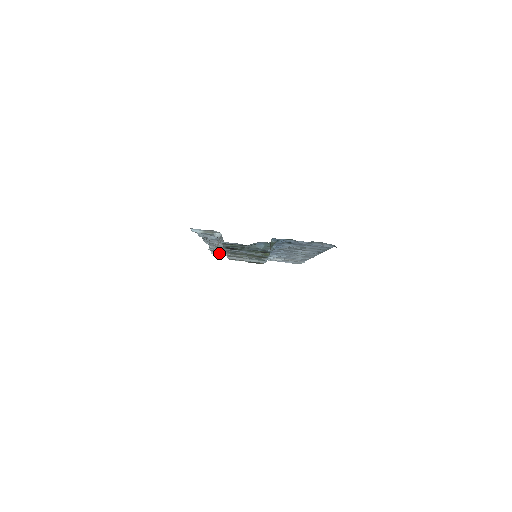
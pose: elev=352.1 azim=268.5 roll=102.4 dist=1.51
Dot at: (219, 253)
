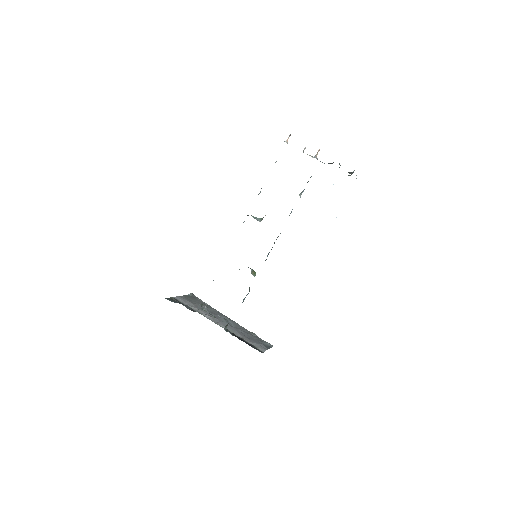
Dot at: occluded
